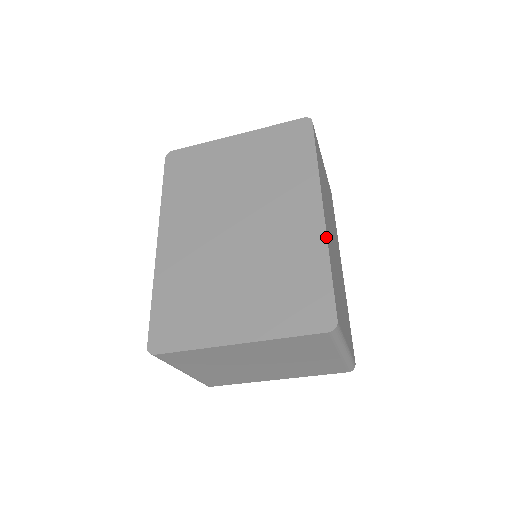
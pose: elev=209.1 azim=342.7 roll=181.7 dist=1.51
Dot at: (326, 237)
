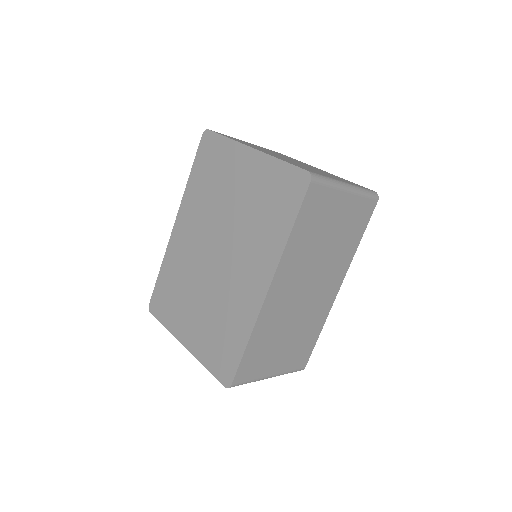
Dot at: (256, 318)
